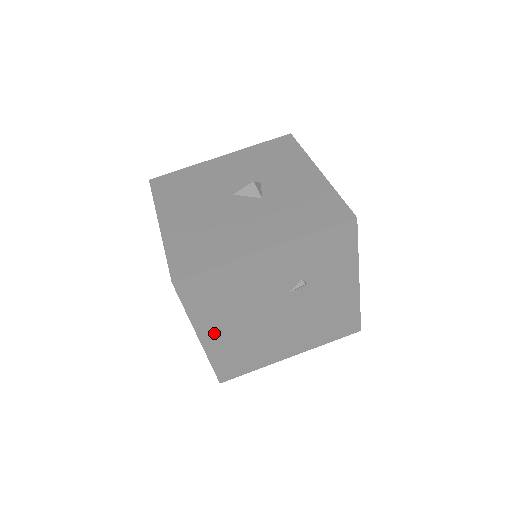
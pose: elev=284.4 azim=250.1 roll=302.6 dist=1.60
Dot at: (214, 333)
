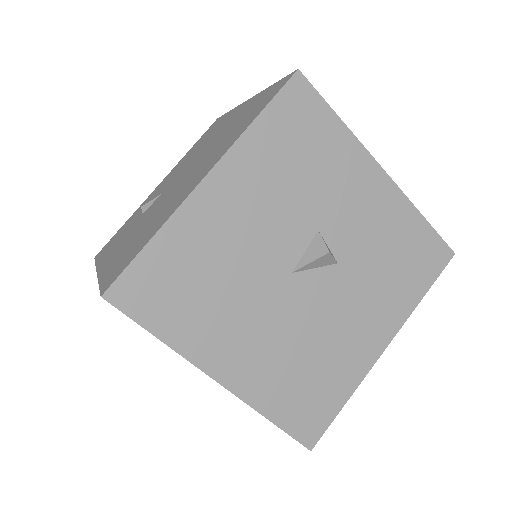
Dot at: occluded
